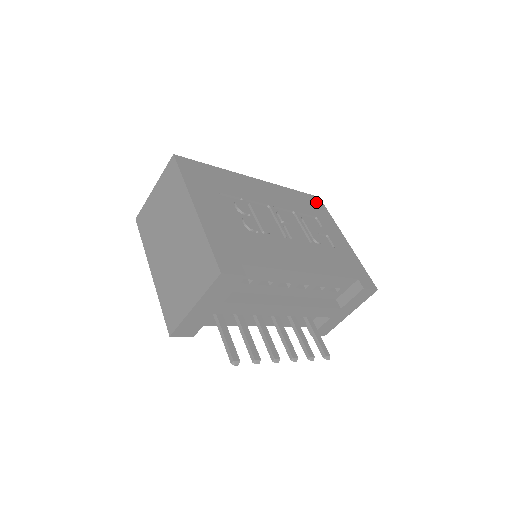
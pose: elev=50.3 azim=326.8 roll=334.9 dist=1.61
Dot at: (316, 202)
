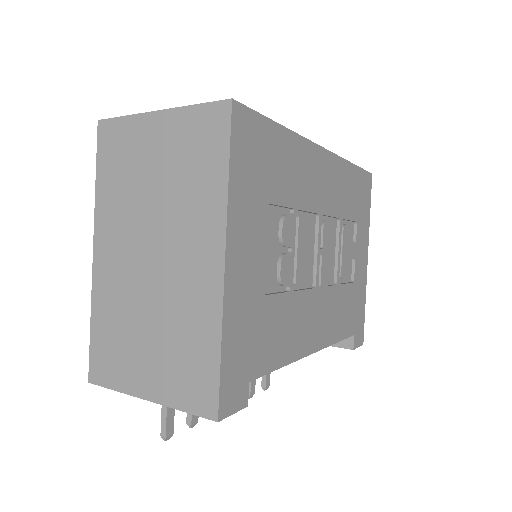
Dot at: (366, 187)
